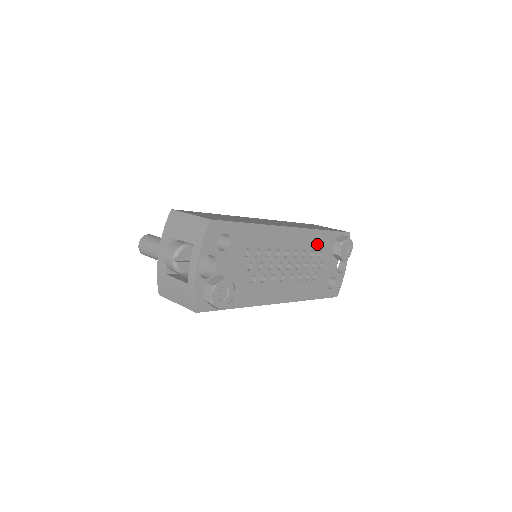
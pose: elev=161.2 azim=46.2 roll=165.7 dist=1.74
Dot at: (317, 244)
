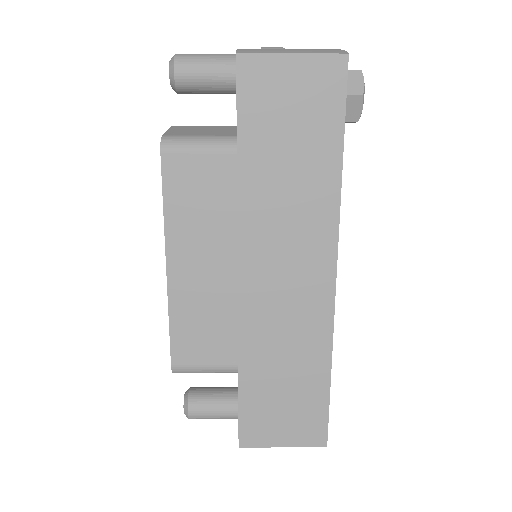
Dot at: occluded
